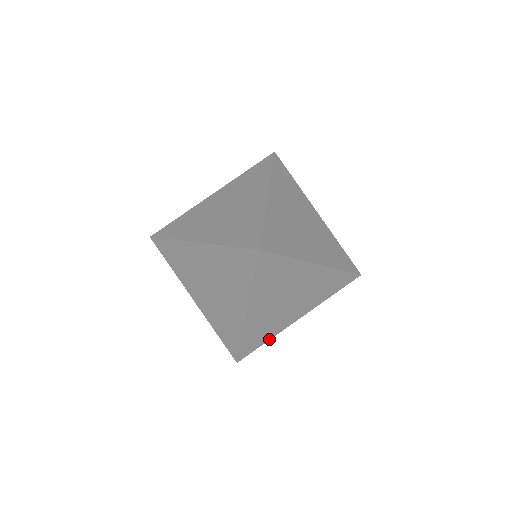
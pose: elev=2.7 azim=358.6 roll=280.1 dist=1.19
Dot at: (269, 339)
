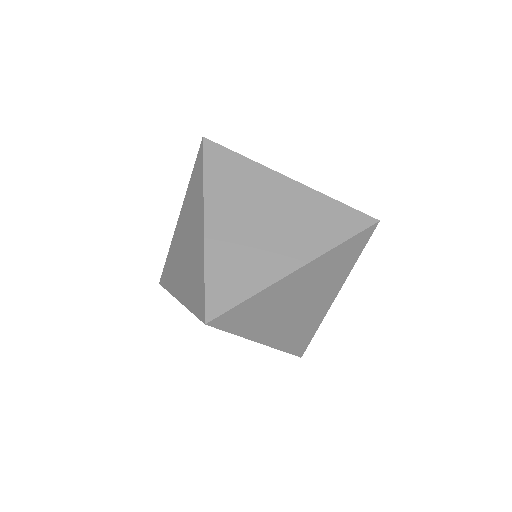
Dot at: (238, 334)
